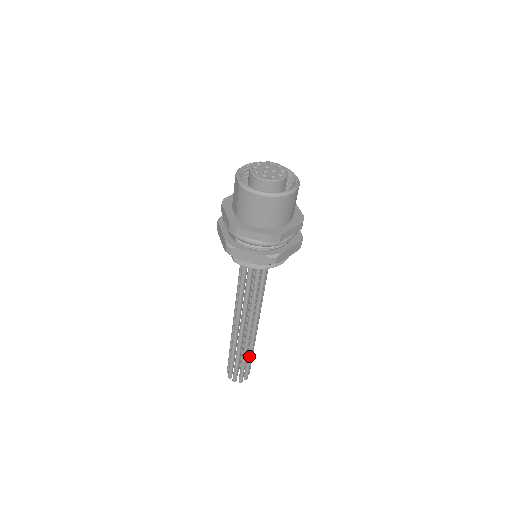
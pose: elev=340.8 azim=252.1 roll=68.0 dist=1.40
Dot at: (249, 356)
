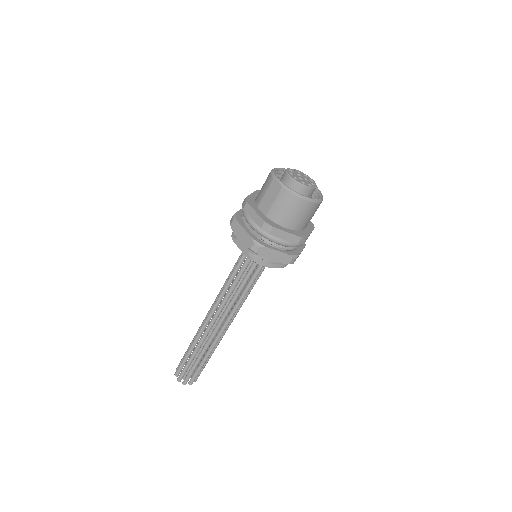
Dot at: (209, 357)
